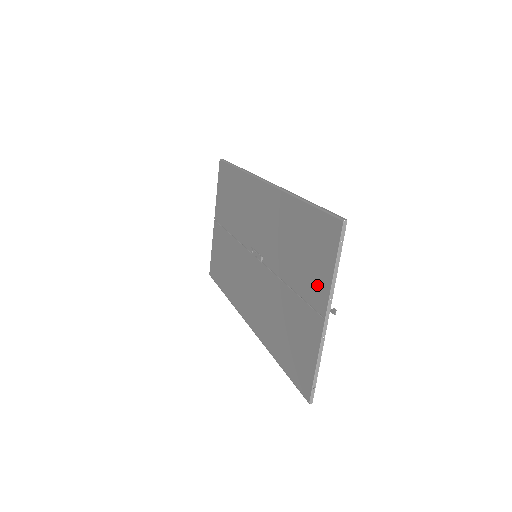
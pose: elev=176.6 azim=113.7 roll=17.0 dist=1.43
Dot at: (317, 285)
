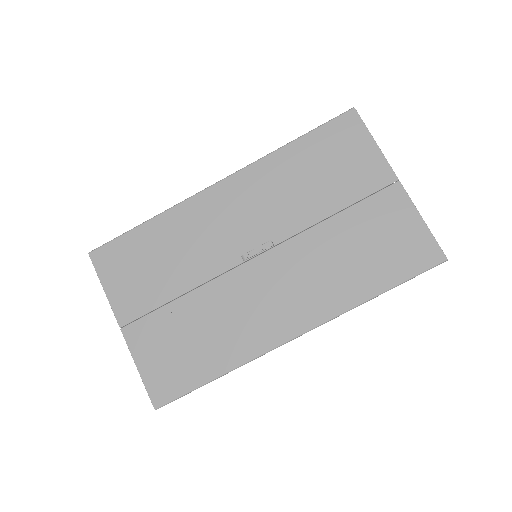
Dot at: (368, 170)
